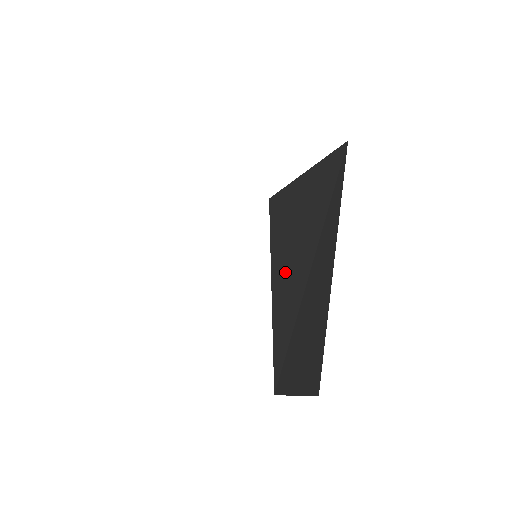
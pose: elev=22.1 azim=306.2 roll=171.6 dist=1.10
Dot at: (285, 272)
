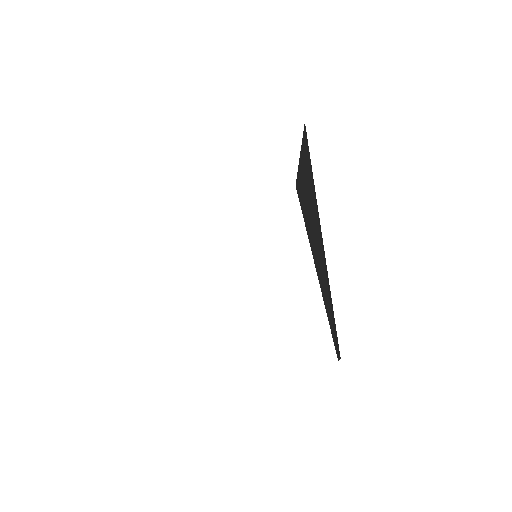
Dot at: (315, 251)
